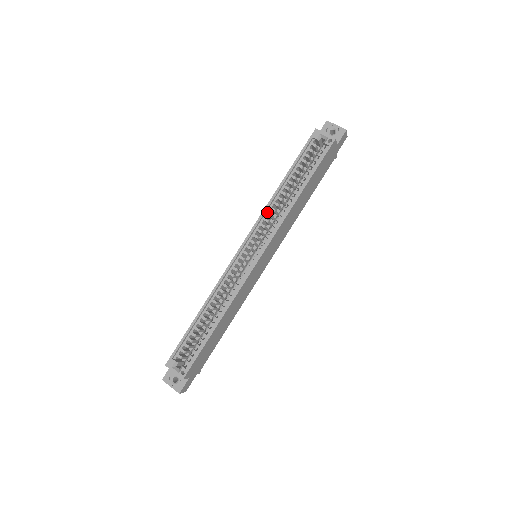
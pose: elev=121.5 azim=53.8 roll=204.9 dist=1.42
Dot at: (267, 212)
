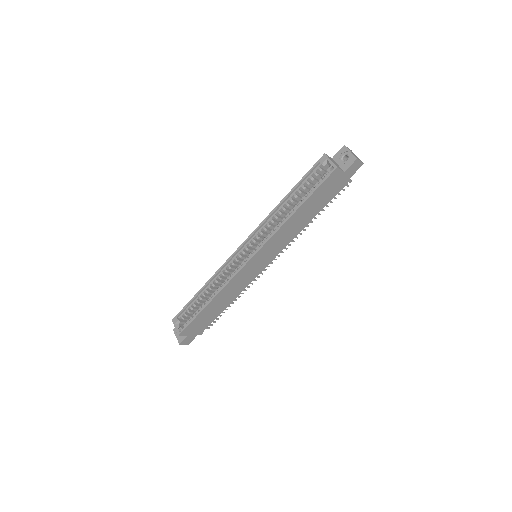
Dot at: (267, 222)
